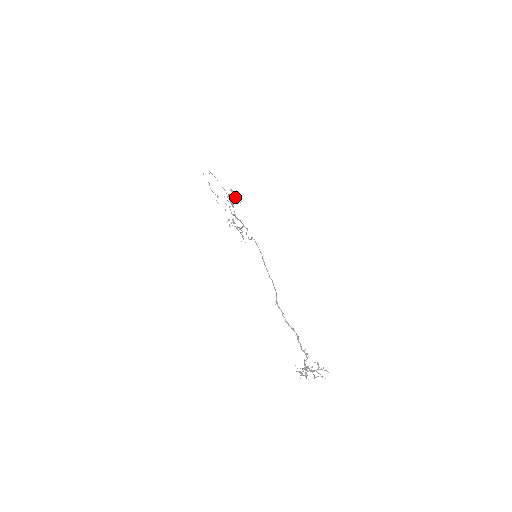
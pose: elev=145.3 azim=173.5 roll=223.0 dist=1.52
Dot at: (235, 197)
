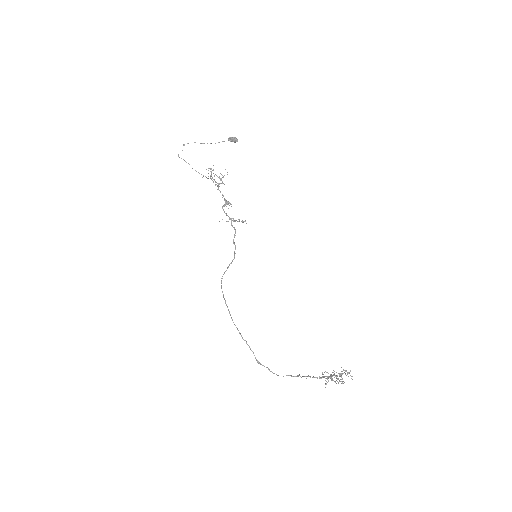
Dot at: (234, 140)
